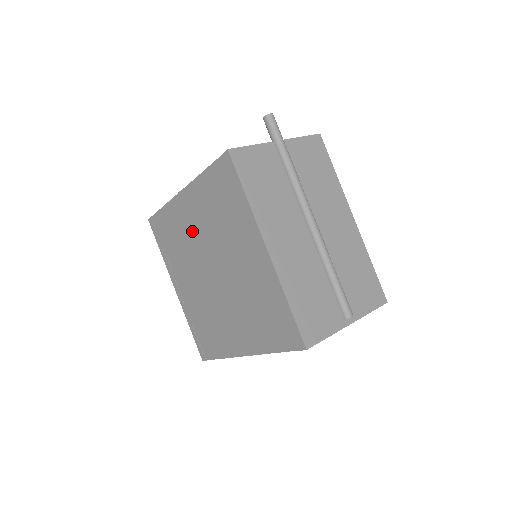
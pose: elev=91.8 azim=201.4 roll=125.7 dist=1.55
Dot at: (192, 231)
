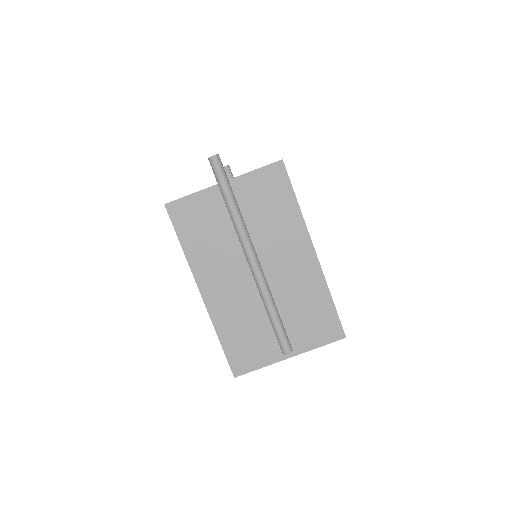
Dot at: occluded
